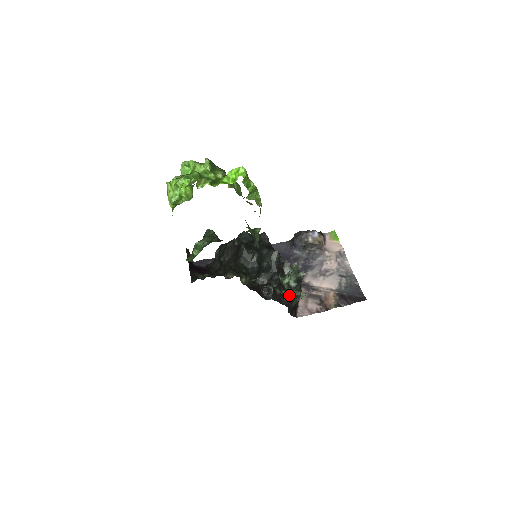
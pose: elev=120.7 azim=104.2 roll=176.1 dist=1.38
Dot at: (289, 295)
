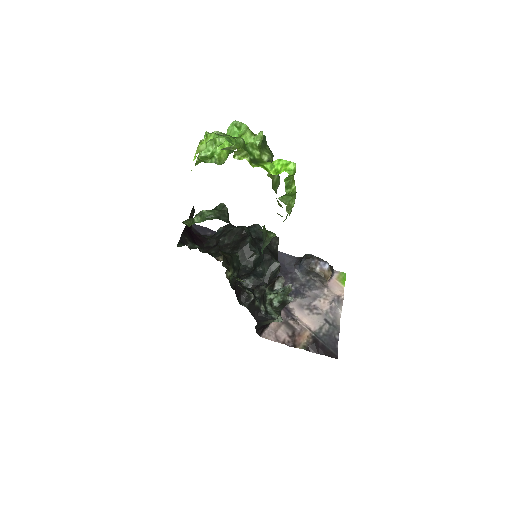
Dot at: (266, 312)
